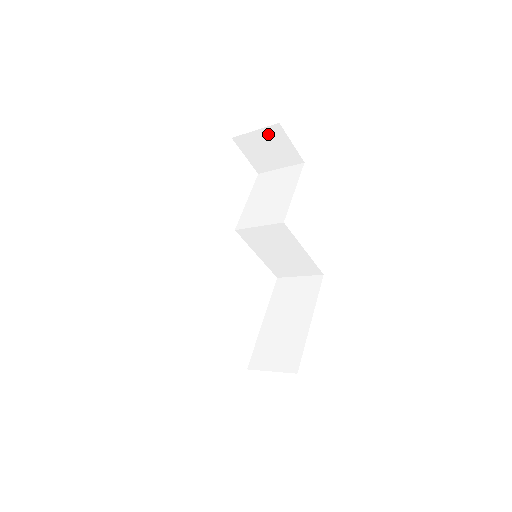
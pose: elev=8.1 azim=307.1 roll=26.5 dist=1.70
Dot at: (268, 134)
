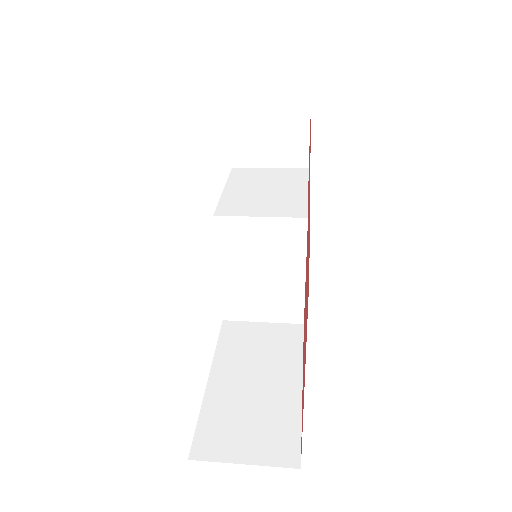
Dot at: (285, 109)
